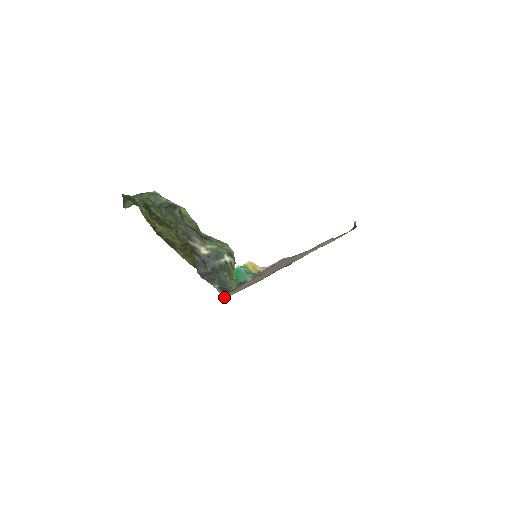
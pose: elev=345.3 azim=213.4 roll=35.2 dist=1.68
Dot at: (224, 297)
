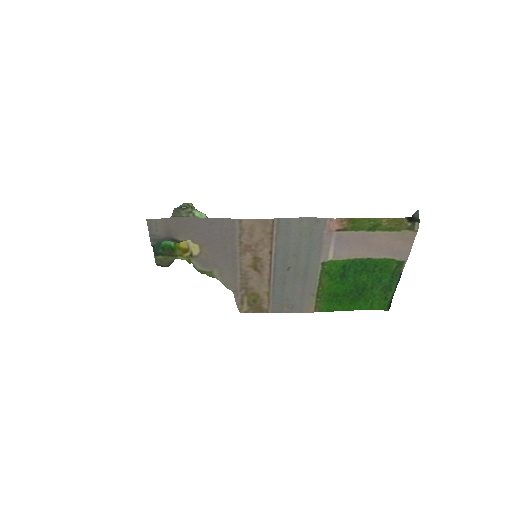
Dot at: (239, 311)
